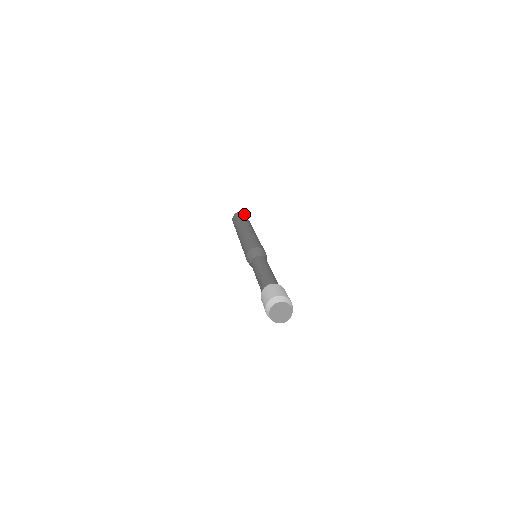
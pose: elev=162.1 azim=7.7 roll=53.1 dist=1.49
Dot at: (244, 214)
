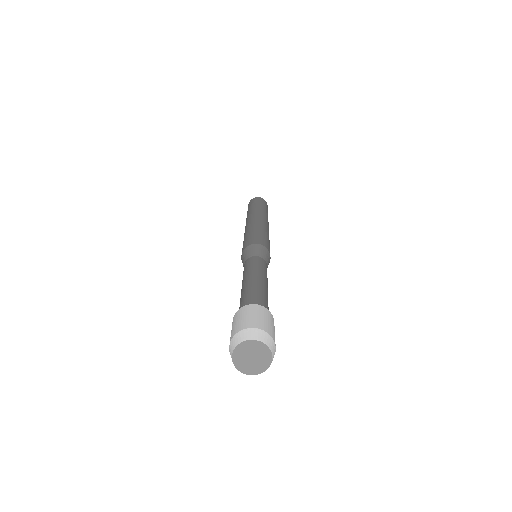
Dot at: occluded
